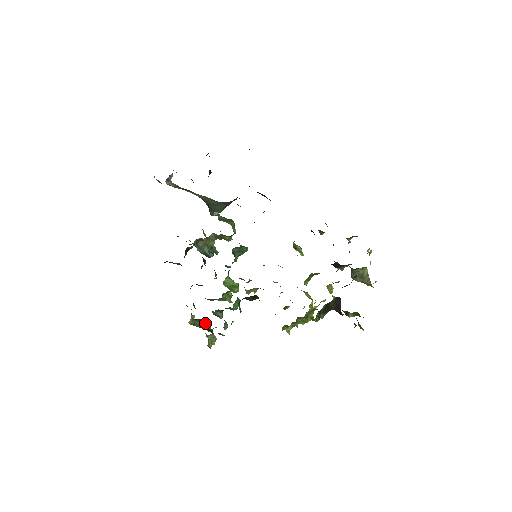
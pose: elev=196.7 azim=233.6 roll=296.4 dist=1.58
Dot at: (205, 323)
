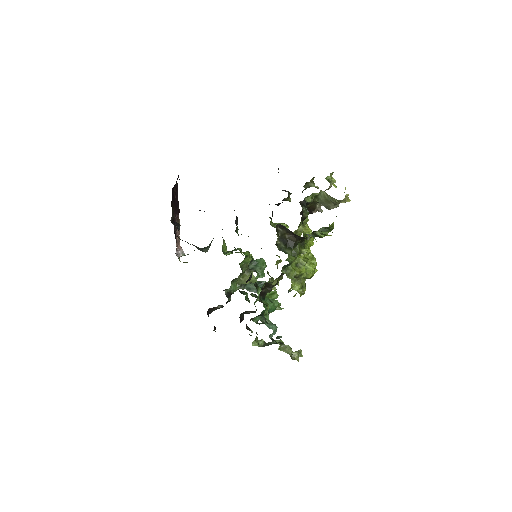
Dot at: occluded
